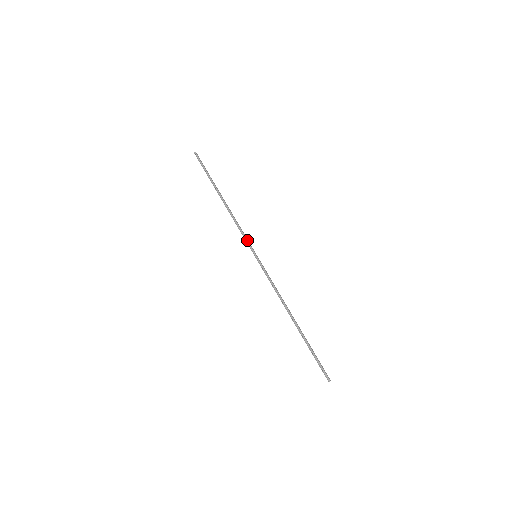
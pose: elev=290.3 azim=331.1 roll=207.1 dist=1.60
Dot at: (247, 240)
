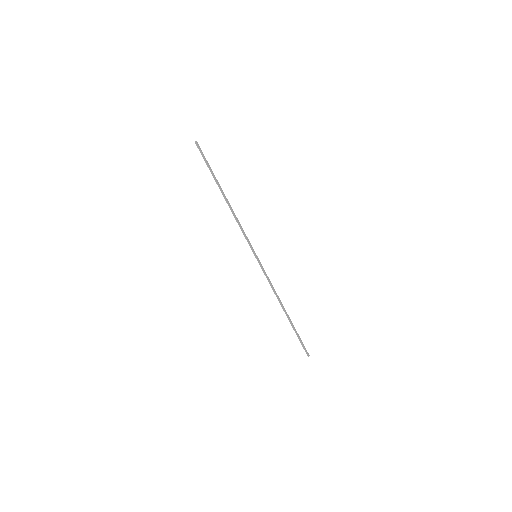
Dot at: (248, 241)
